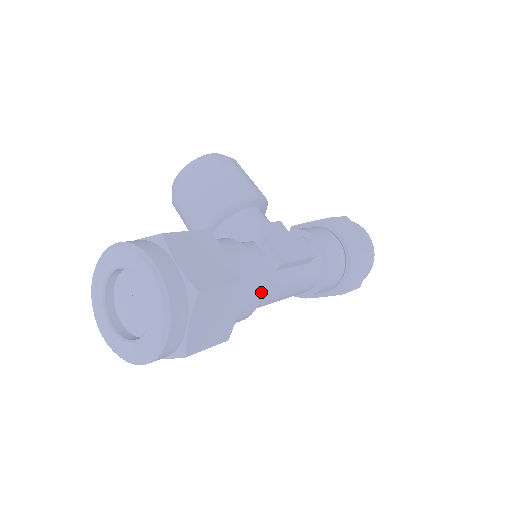
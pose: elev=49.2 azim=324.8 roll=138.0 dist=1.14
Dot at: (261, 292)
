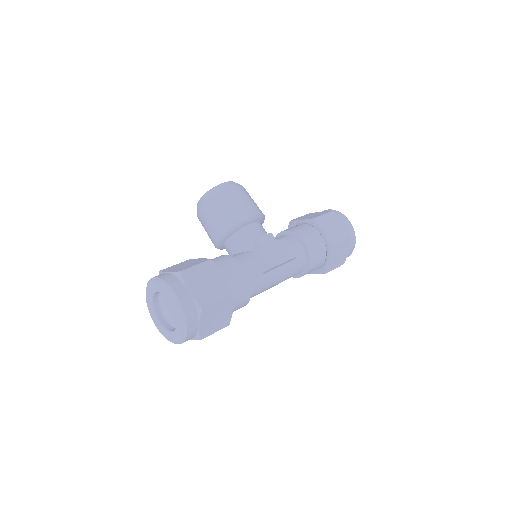
Dot at: occluded
